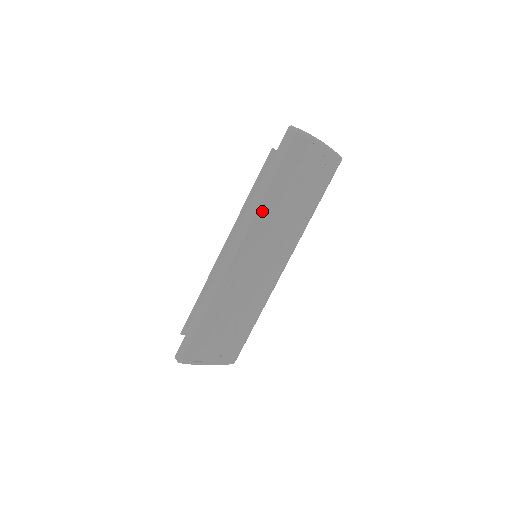
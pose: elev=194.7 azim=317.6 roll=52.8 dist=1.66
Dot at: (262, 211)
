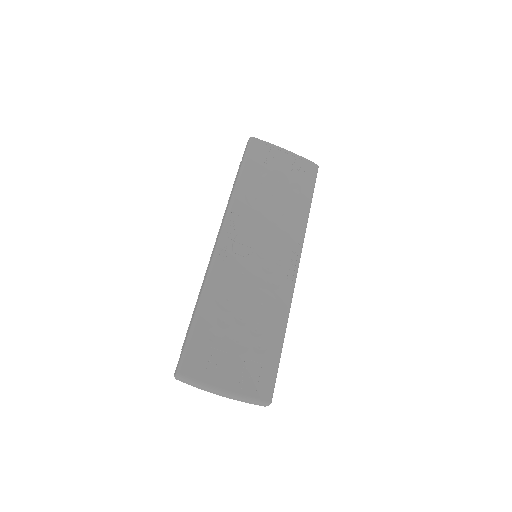
Dot at: (240, 200)
